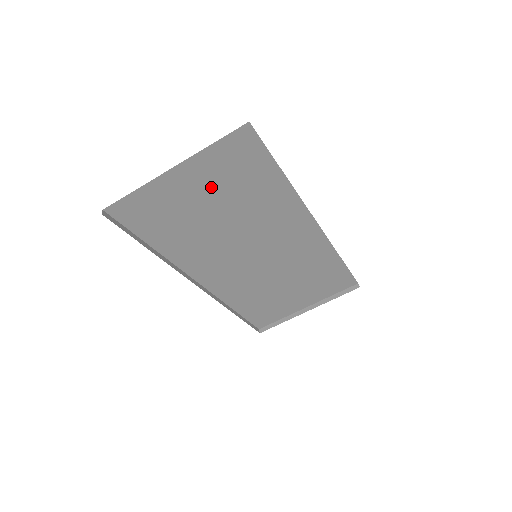
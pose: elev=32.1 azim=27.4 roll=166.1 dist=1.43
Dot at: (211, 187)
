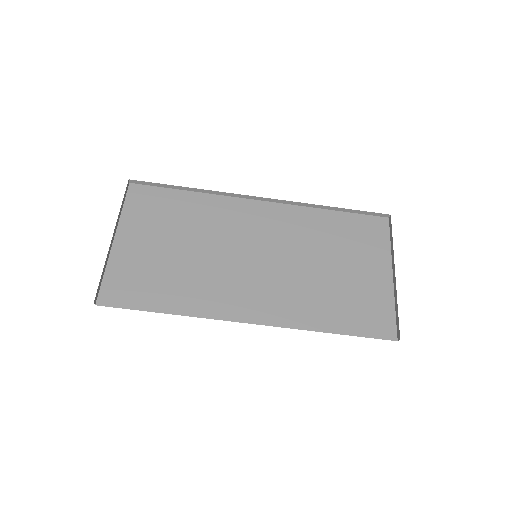
Dot at: (153, 233)
